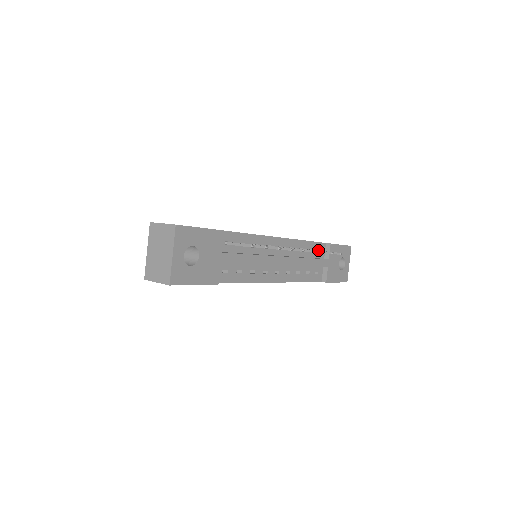
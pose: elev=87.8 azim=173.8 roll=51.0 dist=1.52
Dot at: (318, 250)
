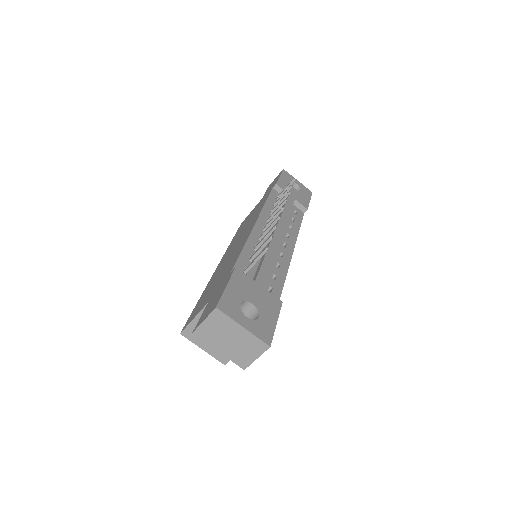
Dot at: (276, 198)
